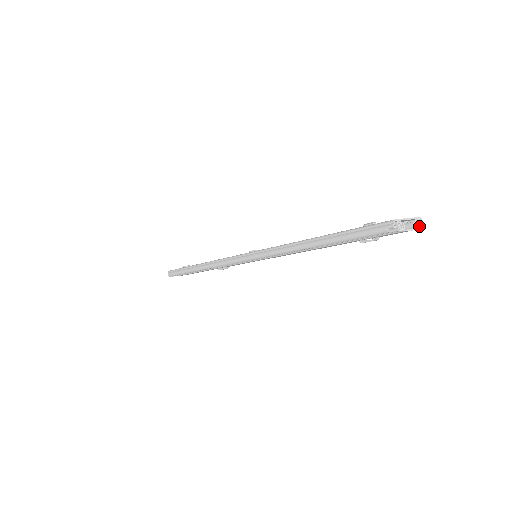
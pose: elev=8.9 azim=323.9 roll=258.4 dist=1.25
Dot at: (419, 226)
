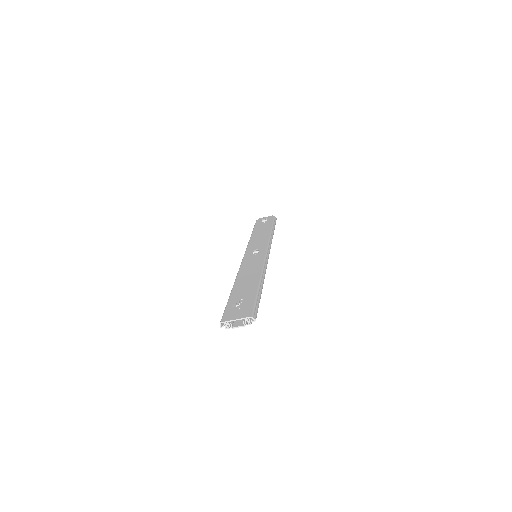
Dot at: (250, 323)
